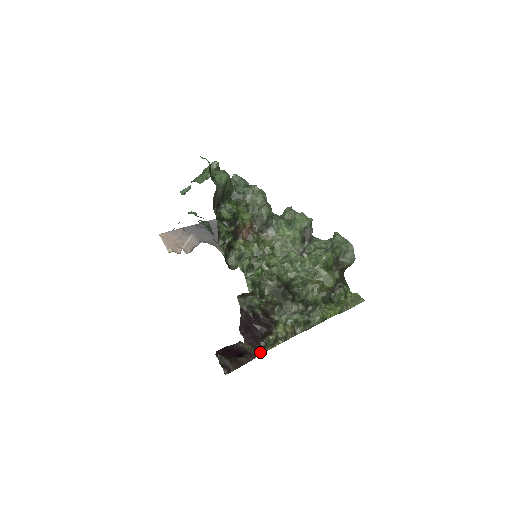
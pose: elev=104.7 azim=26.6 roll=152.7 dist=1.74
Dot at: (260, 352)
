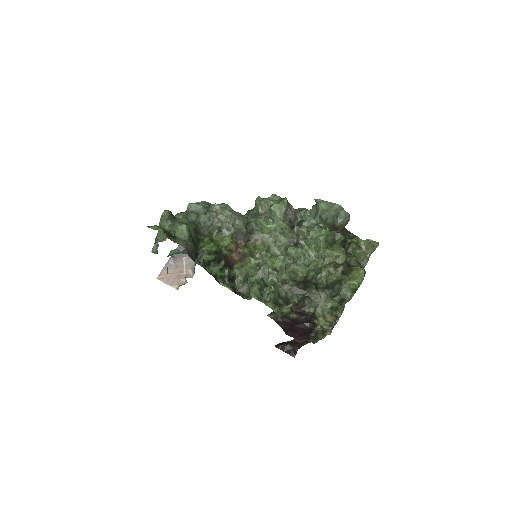
Dot at: (315, 340)
